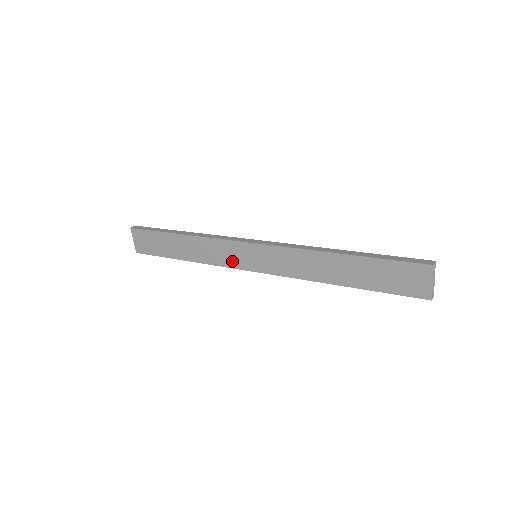
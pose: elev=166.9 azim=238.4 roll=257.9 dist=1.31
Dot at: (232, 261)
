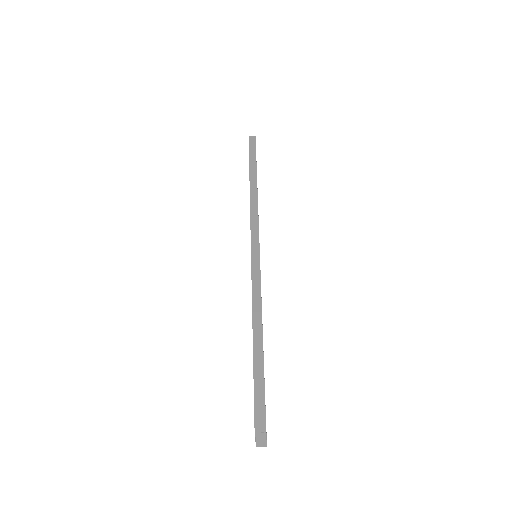
Dot at: occluded
